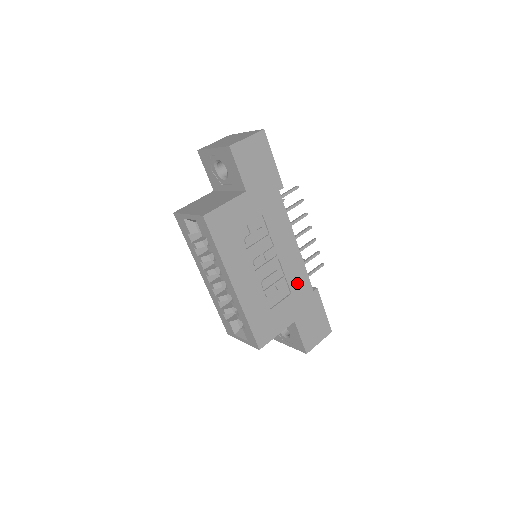
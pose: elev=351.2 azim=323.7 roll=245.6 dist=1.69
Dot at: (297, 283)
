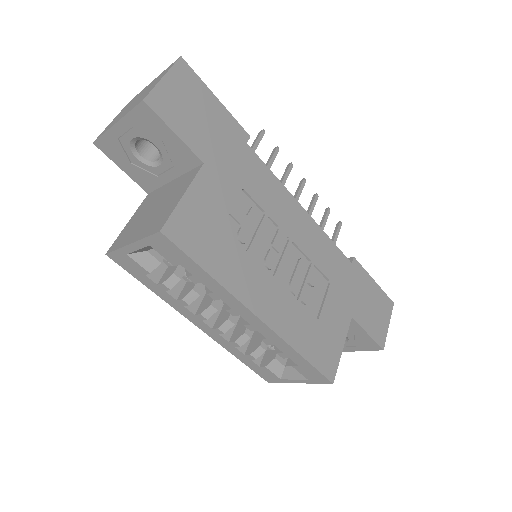
Dot at: (330, 264)
